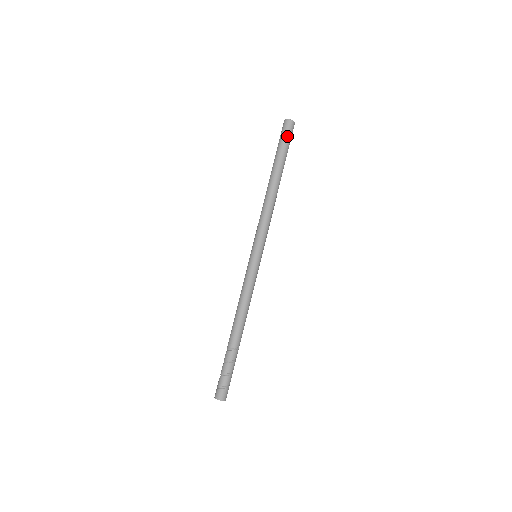
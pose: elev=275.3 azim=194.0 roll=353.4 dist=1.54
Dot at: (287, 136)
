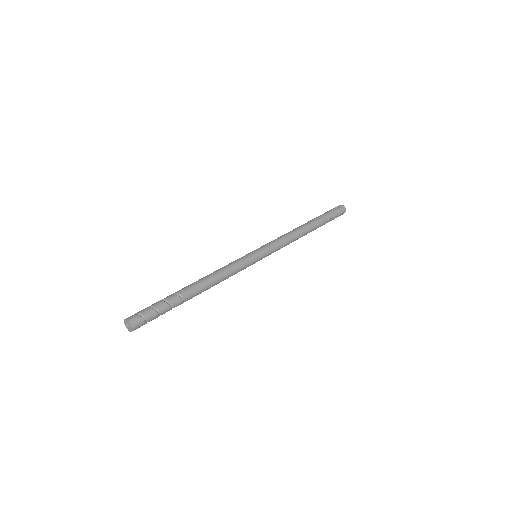
Dot at: (337, 214)
